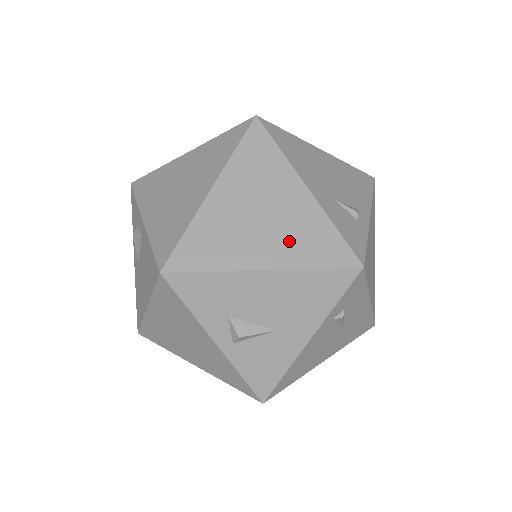
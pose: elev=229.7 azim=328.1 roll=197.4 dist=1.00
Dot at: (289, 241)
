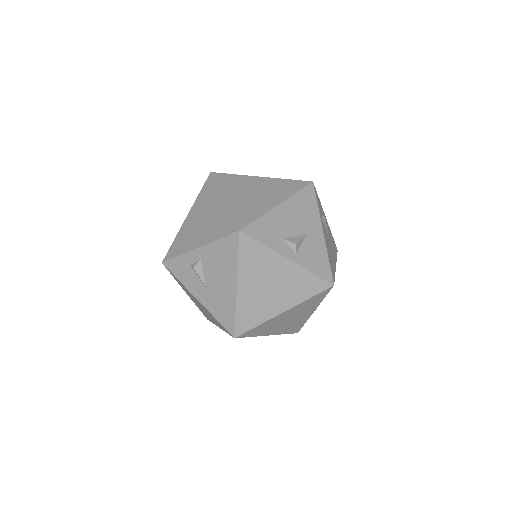
Dot at: (276, 192)
